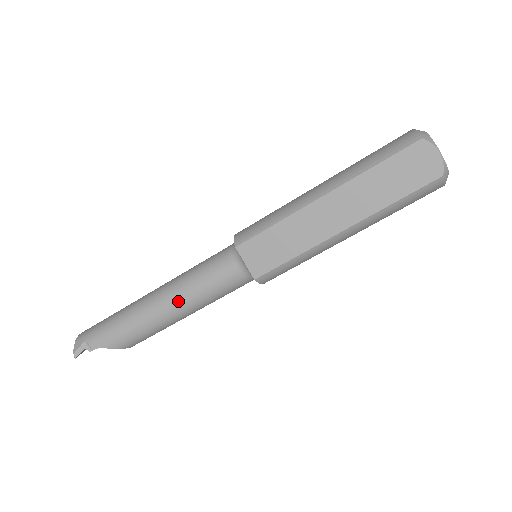
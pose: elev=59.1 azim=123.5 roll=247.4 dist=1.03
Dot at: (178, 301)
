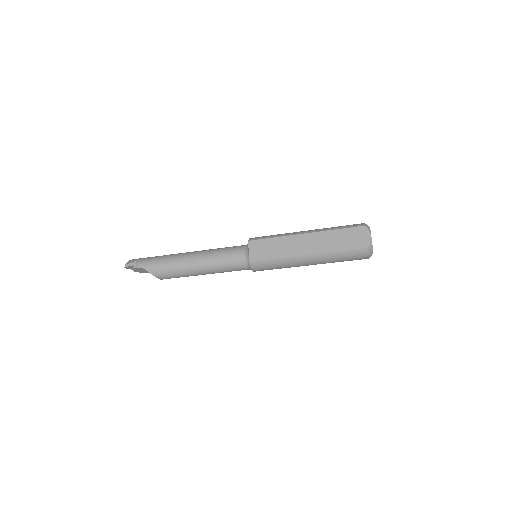
Dot at: (202, 259)
